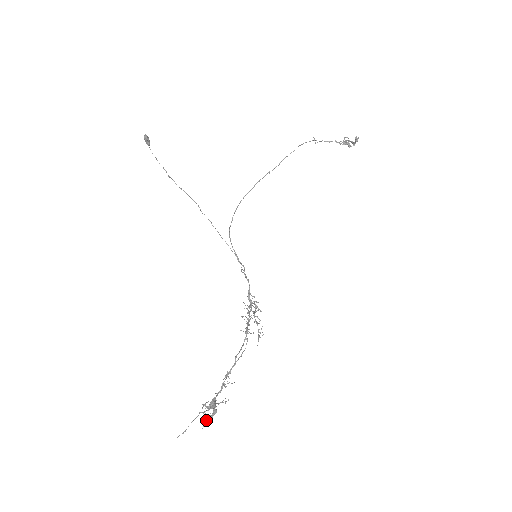
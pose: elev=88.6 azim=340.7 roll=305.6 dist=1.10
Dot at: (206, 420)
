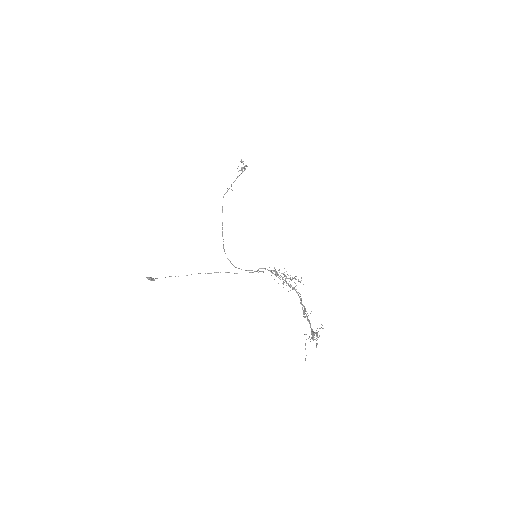
Dot at: occluded
